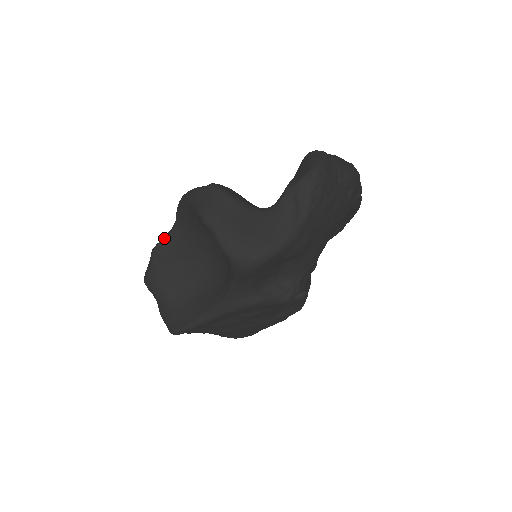
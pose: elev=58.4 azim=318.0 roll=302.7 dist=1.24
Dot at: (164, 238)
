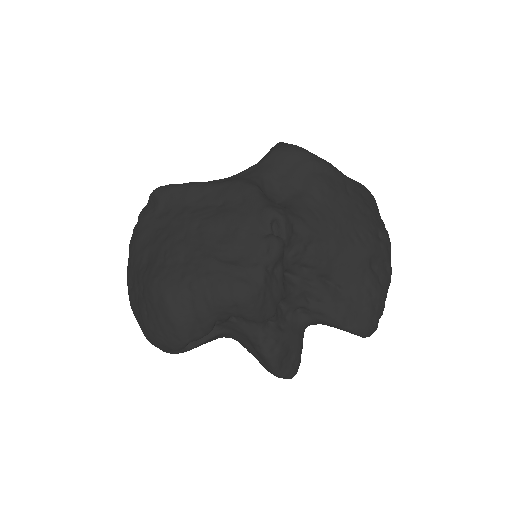
Dot at: occluded
